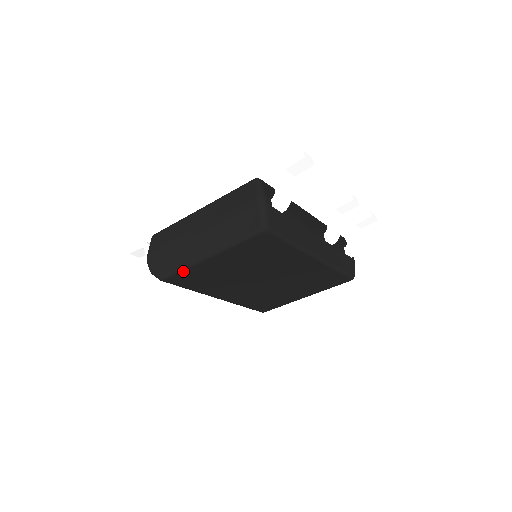
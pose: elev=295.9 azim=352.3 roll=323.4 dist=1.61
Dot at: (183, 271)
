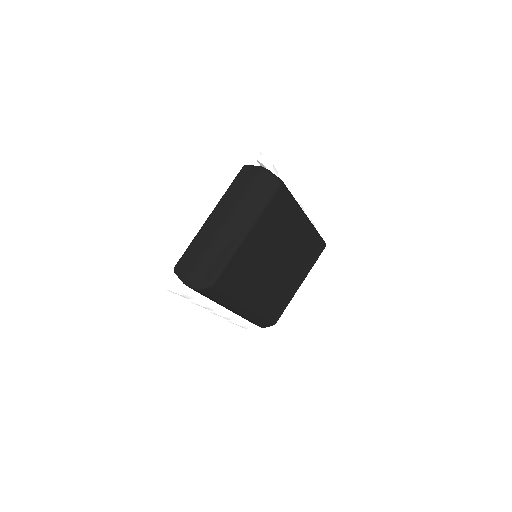
Dot at: (229, 263)
